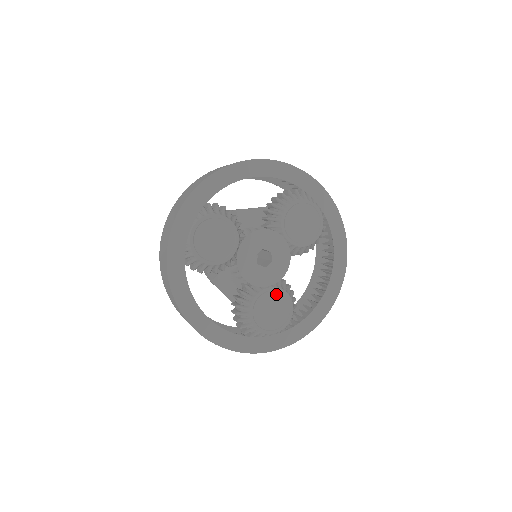
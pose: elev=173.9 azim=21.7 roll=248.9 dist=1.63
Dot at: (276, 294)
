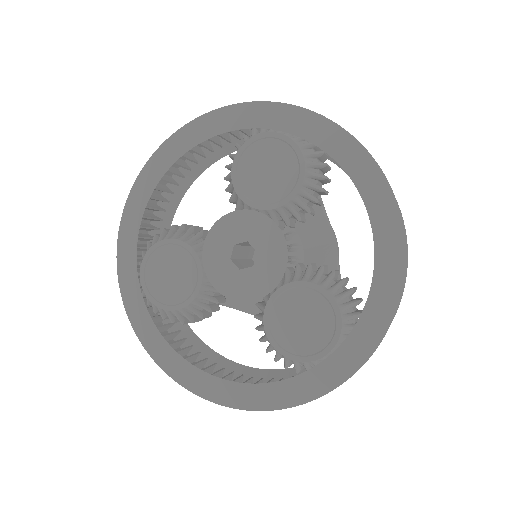
Dot at: (292, 294)
